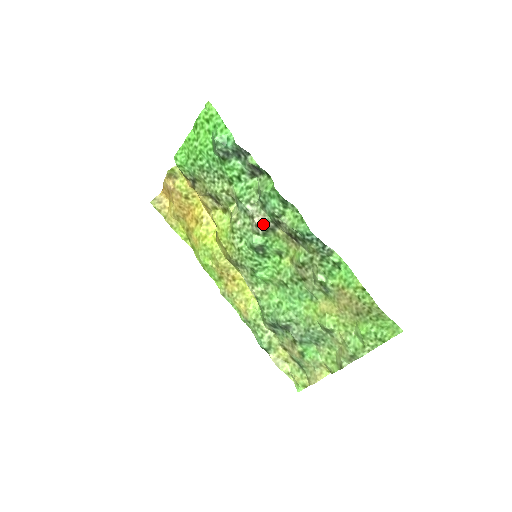
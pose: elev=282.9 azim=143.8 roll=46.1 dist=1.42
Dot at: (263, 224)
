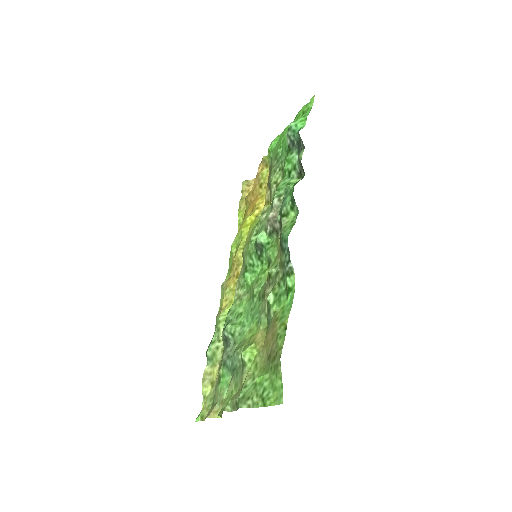
Dot at: (273, 221)
